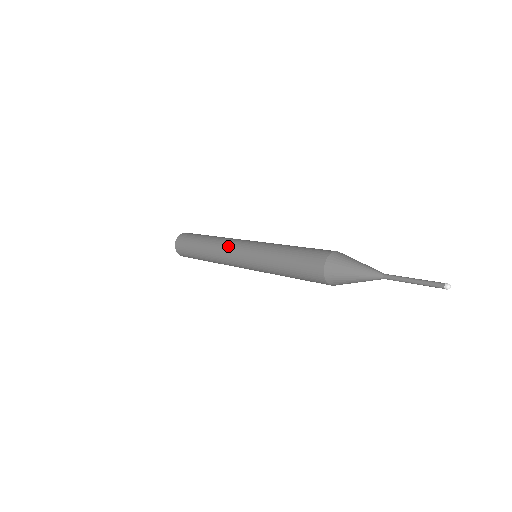
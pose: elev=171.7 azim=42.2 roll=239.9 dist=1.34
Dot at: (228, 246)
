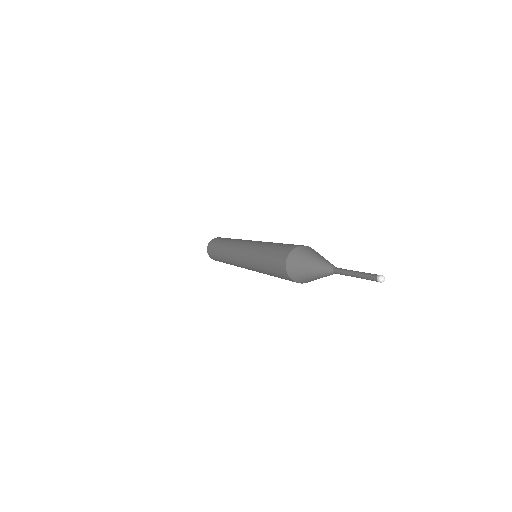
Dot at: (232, 255)
